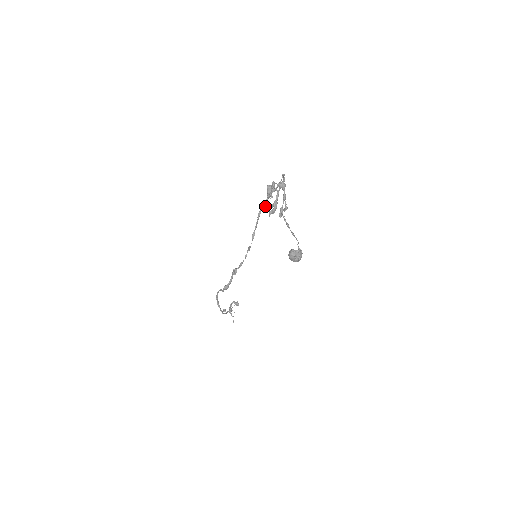
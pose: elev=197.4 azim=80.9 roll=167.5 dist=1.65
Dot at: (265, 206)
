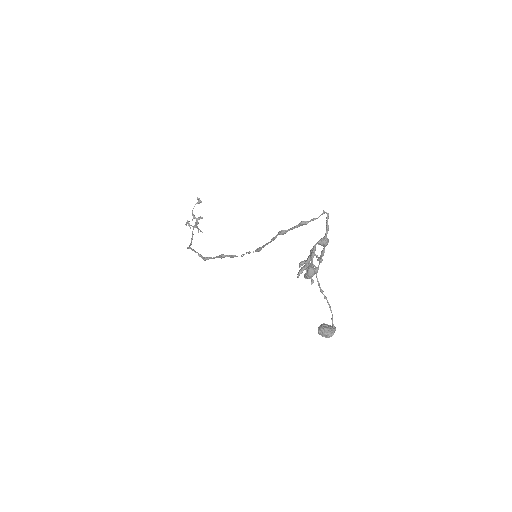
Dot at: (285, 233)
